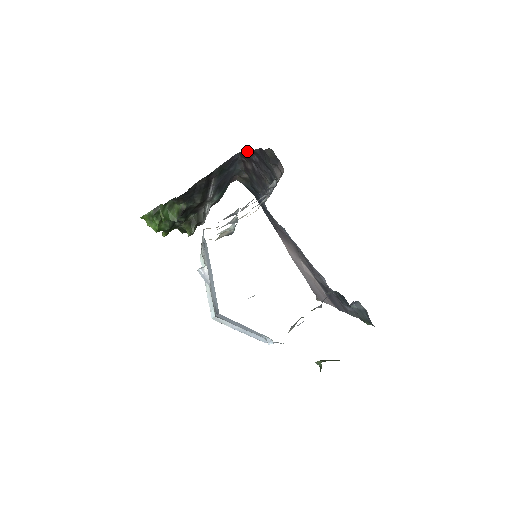
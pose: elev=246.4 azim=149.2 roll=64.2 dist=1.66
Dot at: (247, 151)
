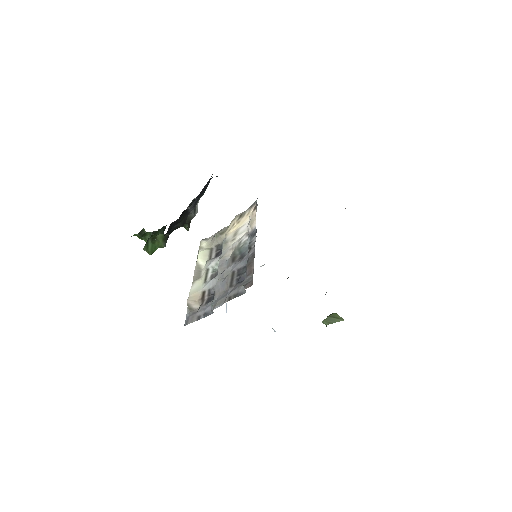
Dot at: occluded
